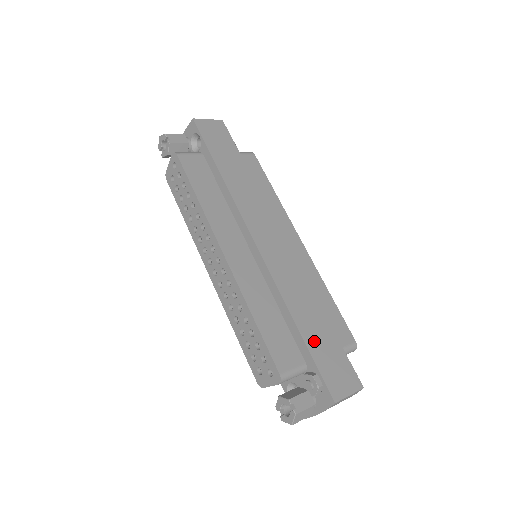
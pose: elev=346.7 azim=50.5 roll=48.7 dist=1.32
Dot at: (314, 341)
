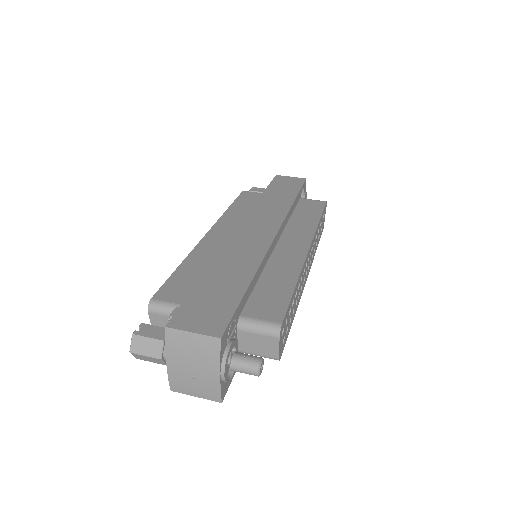
Dot at: (209, 286)
